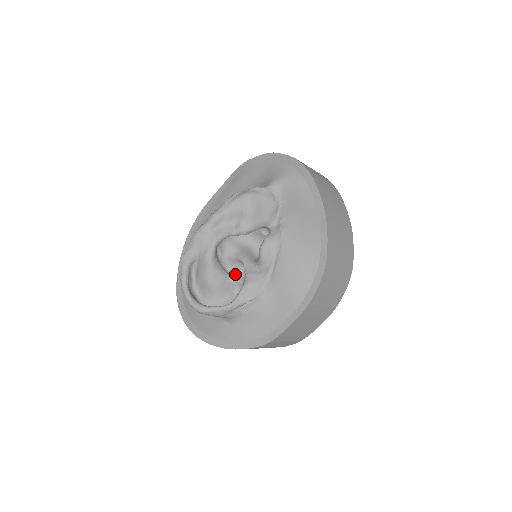
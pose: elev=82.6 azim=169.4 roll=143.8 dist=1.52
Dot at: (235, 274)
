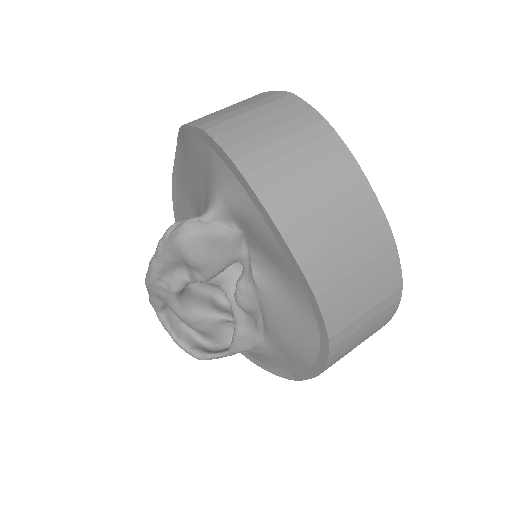
Dot at: occluded
